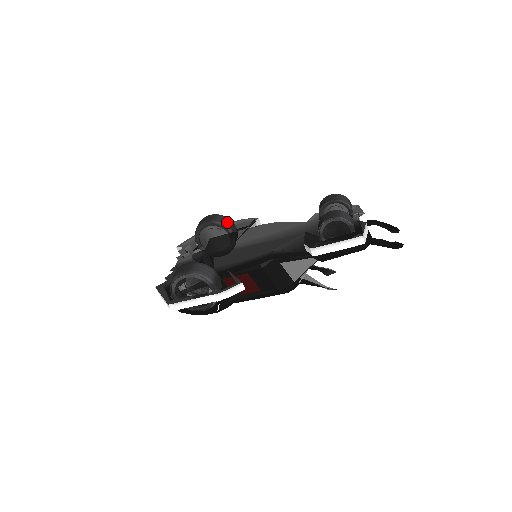
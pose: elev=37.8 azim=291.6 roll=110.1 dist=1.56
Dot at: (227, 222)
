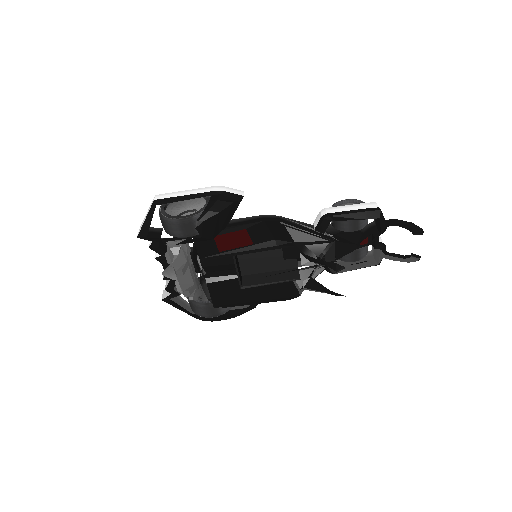
Dot at: occluded
